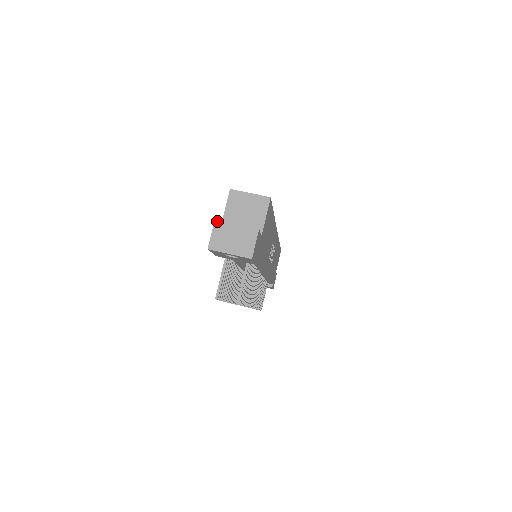
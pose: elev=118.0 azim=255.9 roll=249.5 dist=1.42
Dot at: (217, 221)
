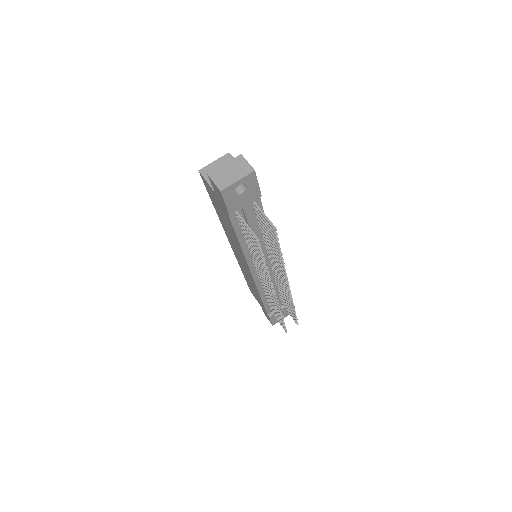
Dot at: (209, 173)
